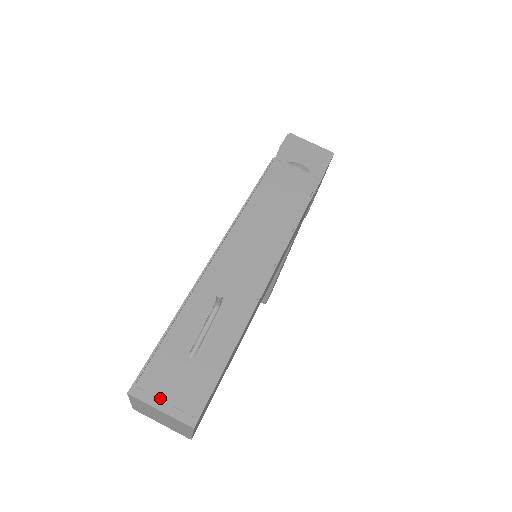
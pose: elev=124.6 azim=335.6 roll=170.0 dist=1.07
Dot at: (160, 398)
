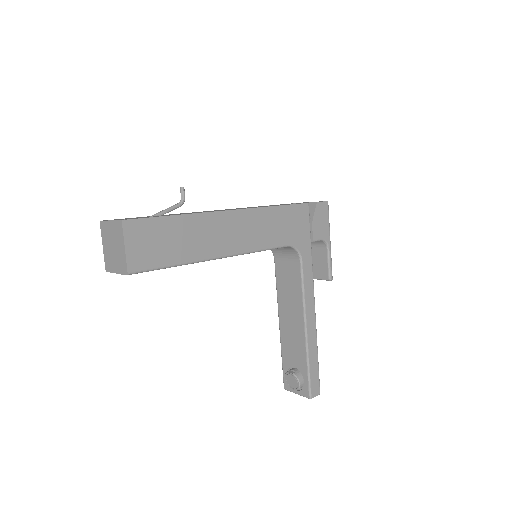
Dot at: occluded
